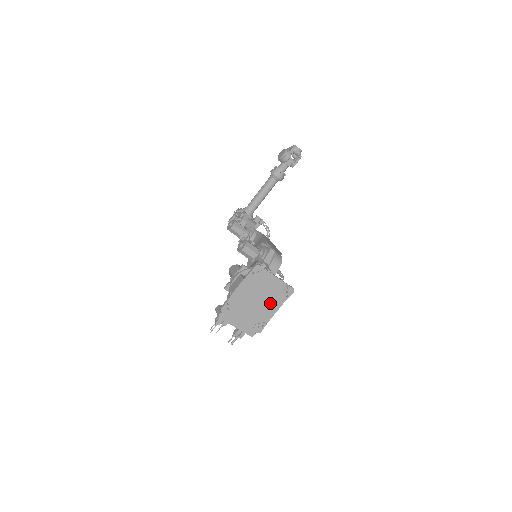
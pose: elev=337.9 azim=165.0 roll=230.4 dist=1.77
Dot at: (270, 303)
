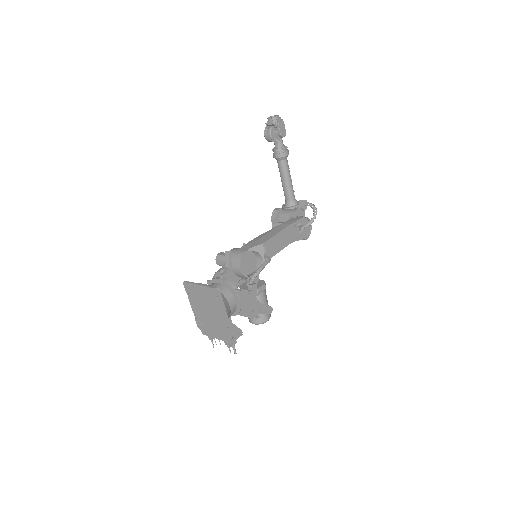
Dot at: (216, 309)
